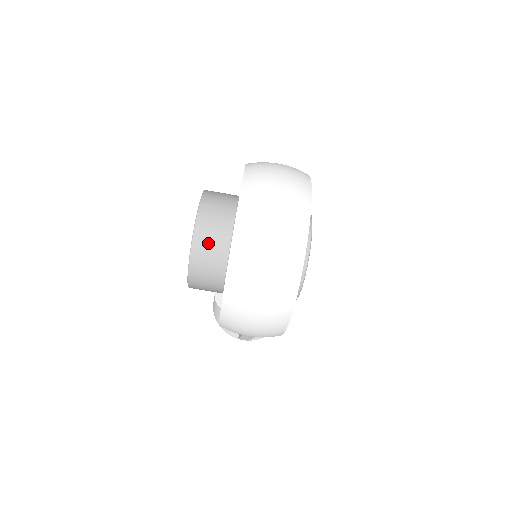
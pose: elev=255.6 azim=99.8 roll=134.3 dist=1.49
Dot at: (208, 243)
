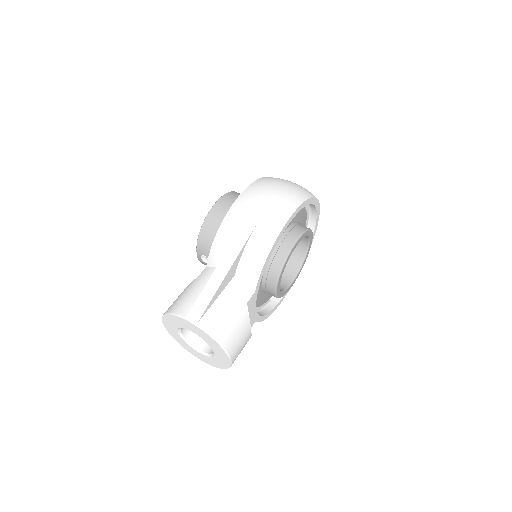
Dot at: occluded
